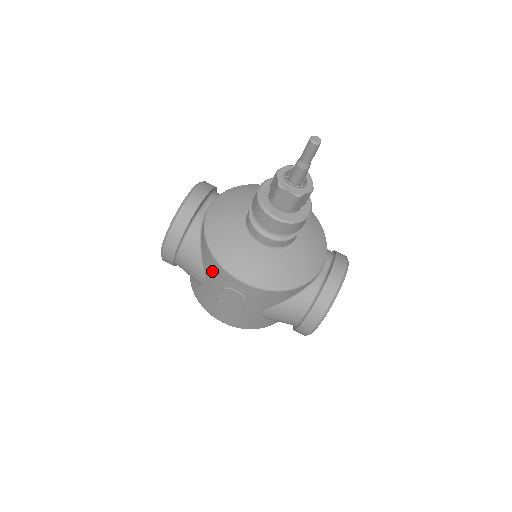
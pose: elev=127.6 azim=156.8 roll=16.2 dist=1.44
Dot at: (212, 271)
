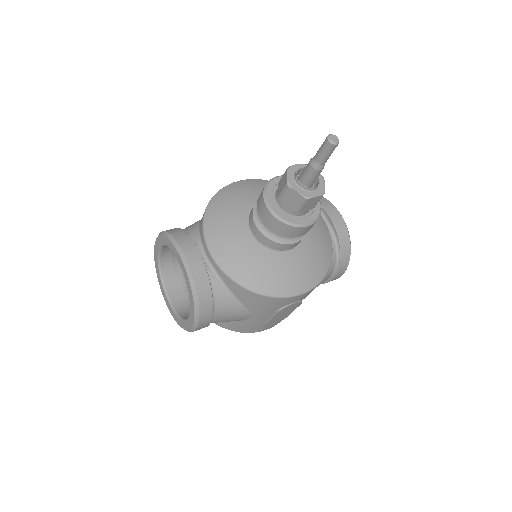
Dot at: (263, 306)
